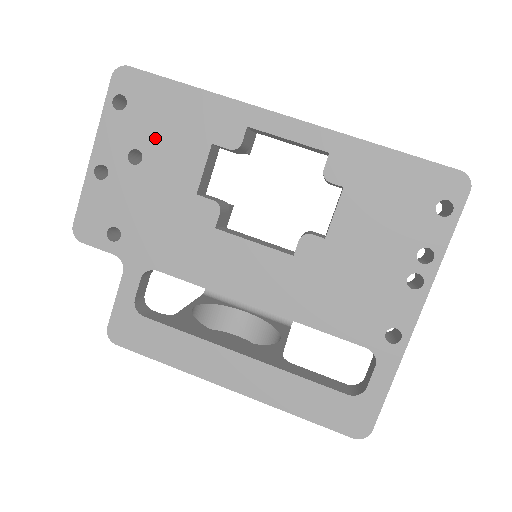
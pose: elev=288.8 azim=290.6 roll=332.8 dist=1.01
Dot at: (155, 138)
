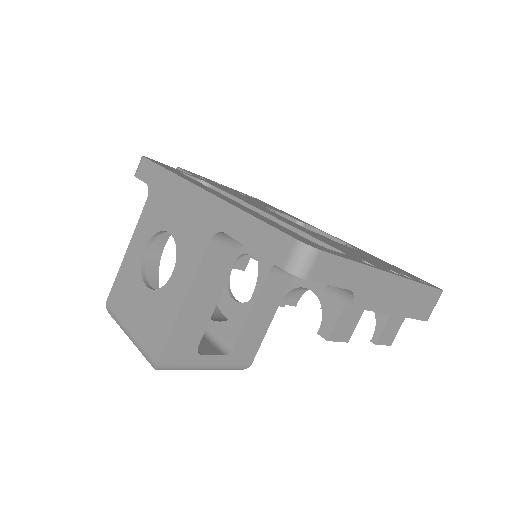
Dot at: (258, 201)
